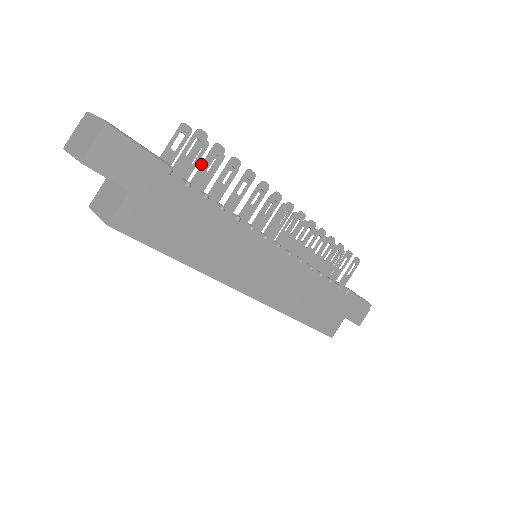
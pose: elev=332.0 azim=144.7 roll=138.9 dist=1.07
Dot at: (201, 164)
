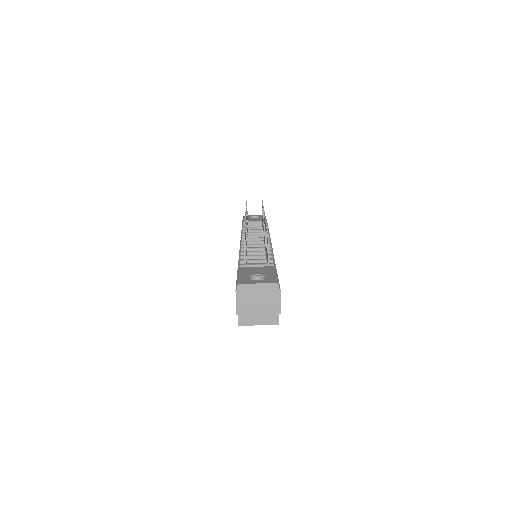
Dot at: occluded
